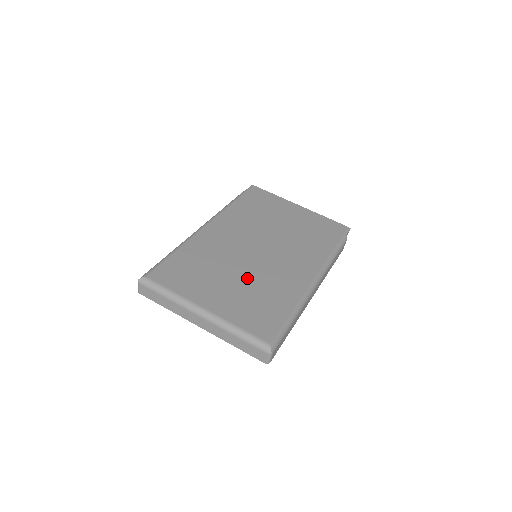
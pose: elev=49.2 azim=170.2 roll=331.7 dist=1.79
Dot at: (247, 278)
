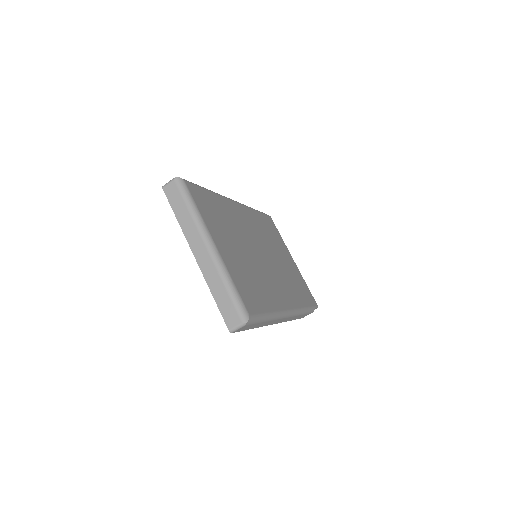
Dot at: (249, 260)
